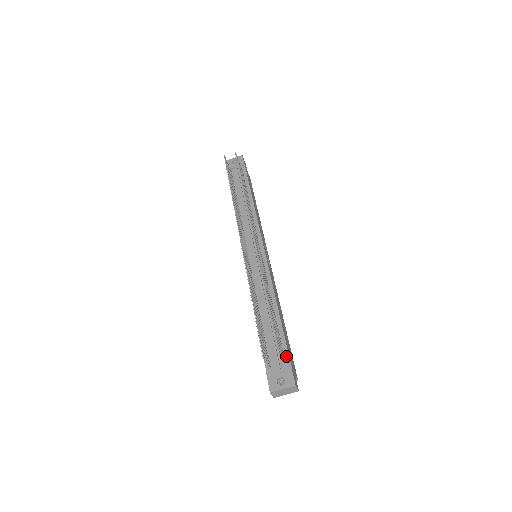
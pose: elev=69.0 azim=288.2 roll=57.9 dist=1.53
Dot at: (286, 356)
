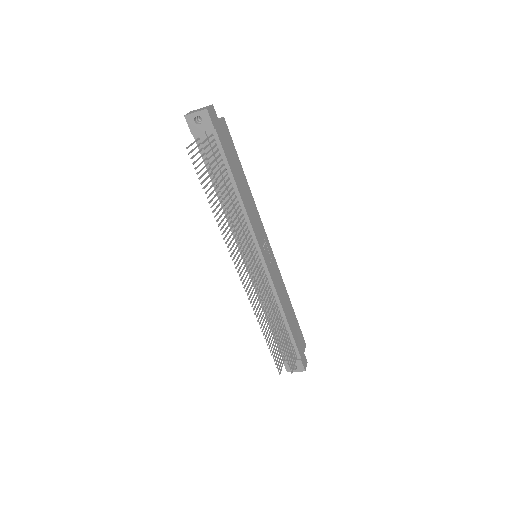
Dot at: (296, 352)
